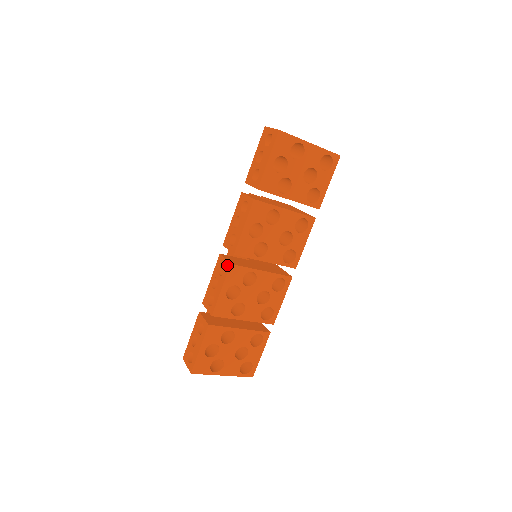
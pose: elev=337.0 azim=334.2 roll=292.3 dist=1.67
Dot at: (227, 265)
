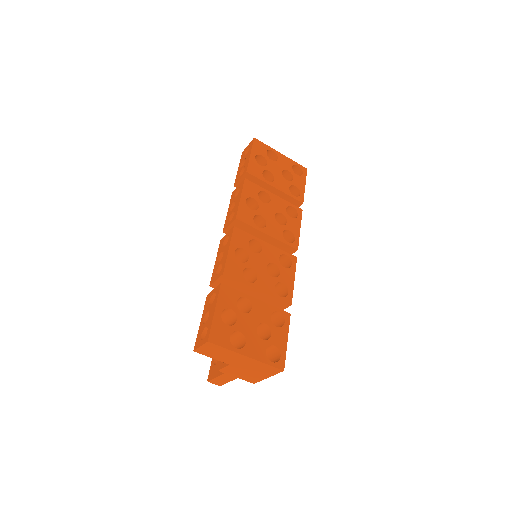
Dot at: (231, 231)
